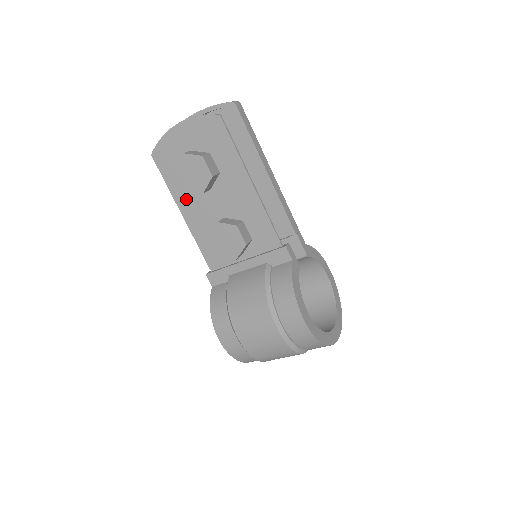
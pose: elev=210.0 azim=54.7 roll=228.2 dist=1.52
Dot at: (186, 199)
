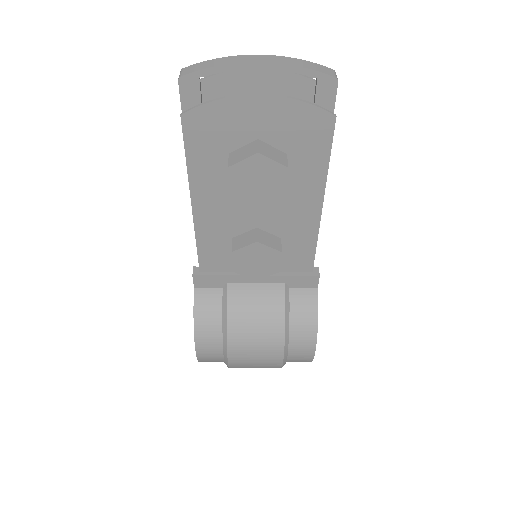
Dot at: (210, 191)
